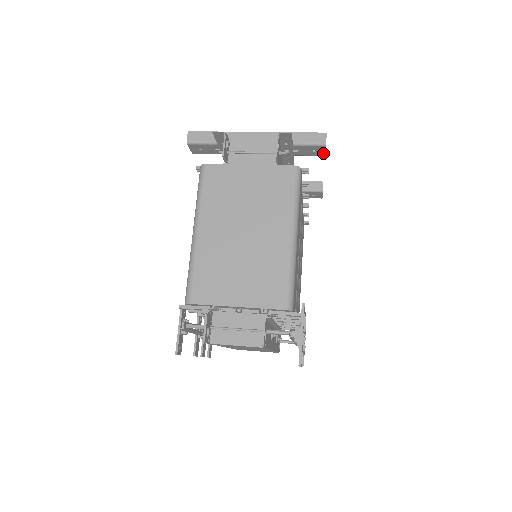
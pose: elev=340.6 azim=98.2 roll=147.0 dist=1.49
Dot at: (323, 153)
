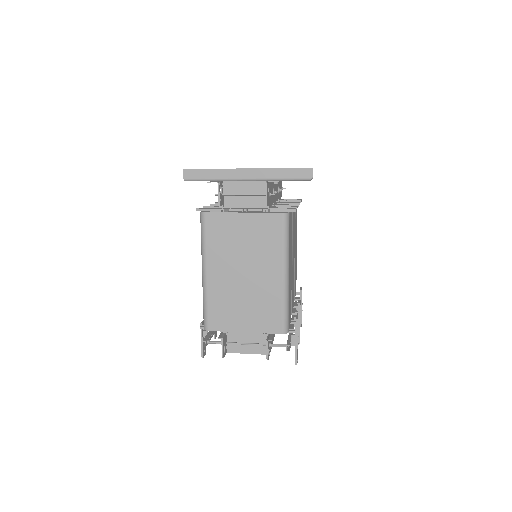
Dot at: occluded
